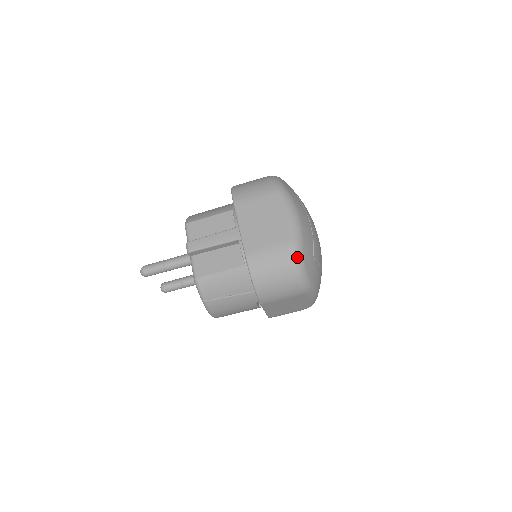
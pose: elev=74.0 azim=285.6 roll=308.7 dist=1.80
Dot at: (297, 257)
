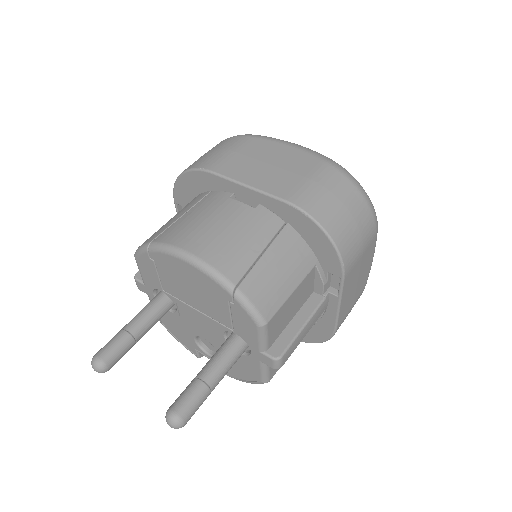
Dot at: occluded
